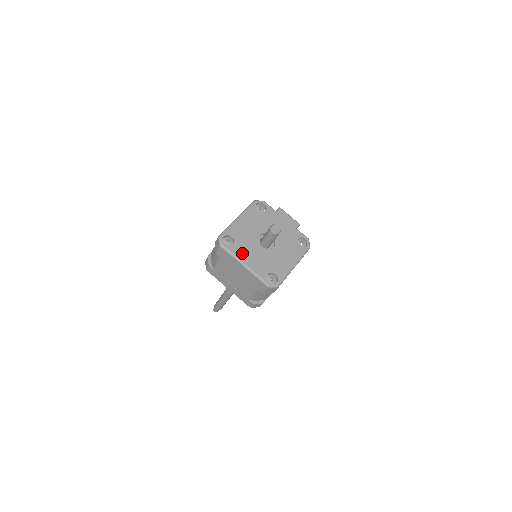
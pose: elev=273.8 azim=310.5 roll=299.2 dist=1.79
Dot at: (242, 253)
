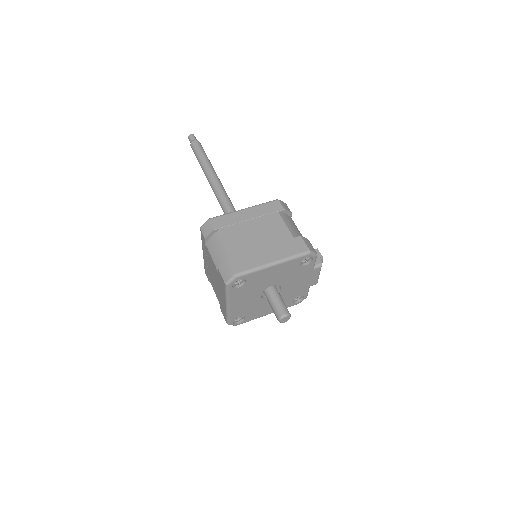
Dot at: (238, 297)
